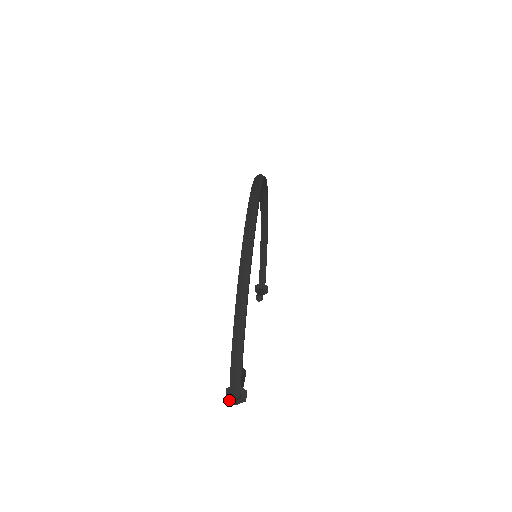
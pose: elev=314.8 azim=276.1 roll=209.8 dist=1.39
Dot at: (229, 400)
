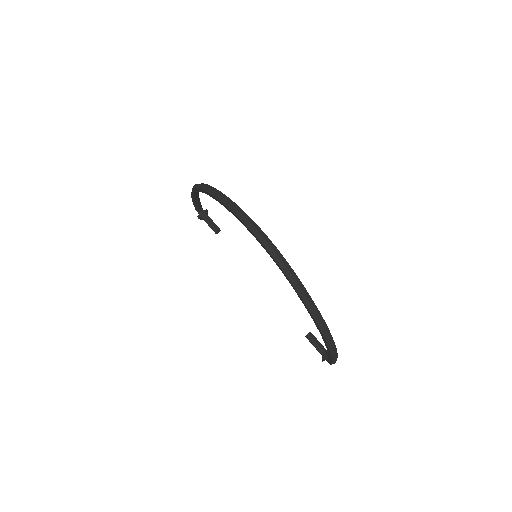
Dot at: occluded
